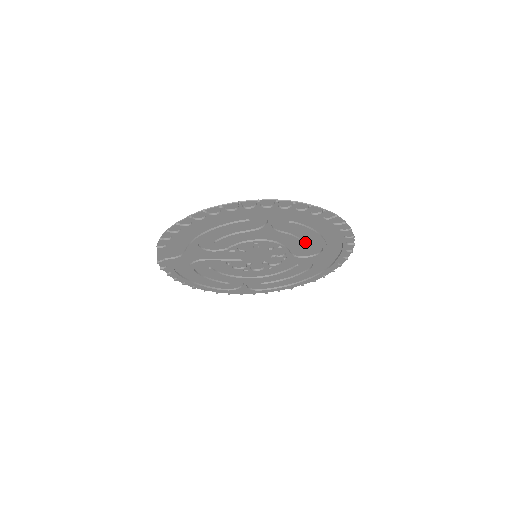
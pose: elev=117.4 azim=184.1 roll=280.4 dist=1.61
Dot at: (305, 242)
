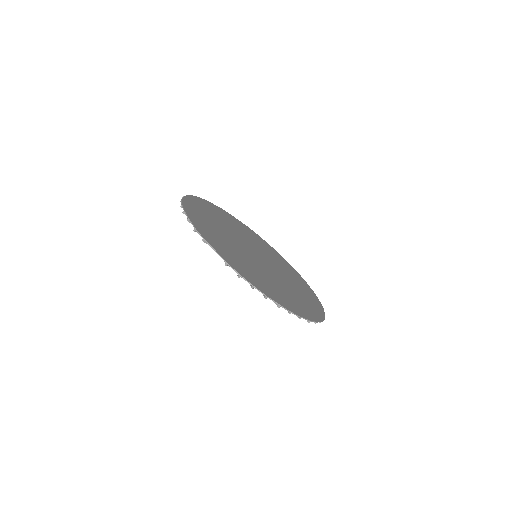
Dot at: (288, 275)
